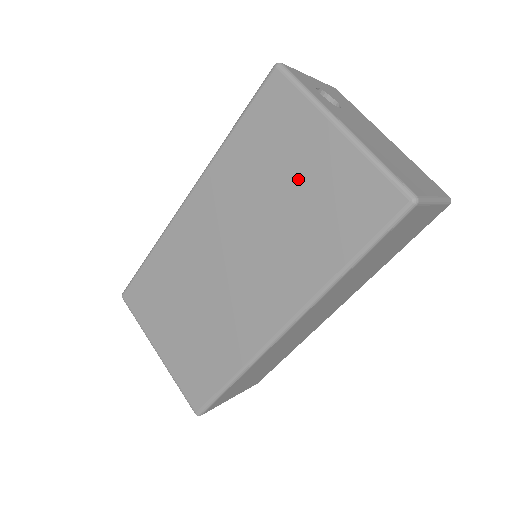
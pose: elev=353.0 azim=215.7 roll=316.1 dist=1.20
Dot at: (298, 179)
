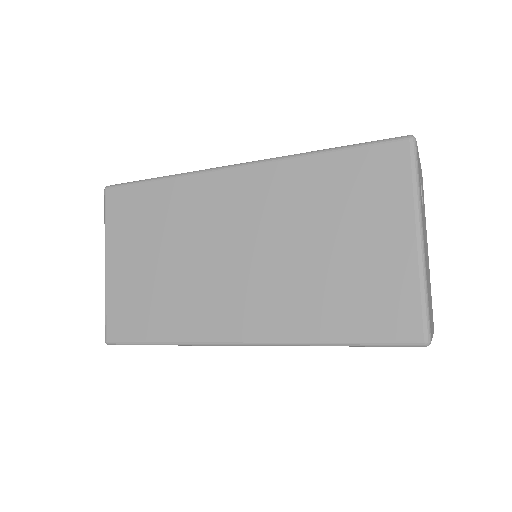
Dot at: (351, 244)
